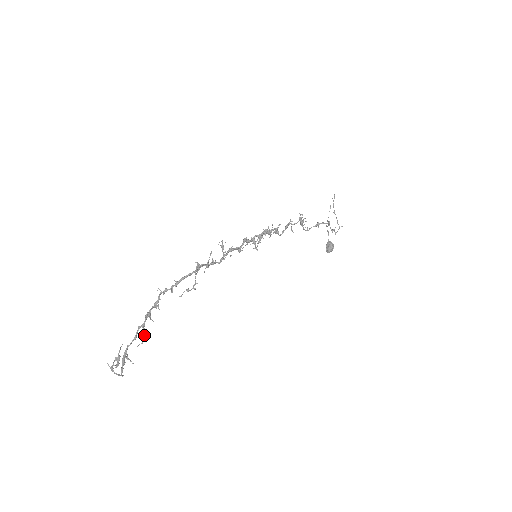
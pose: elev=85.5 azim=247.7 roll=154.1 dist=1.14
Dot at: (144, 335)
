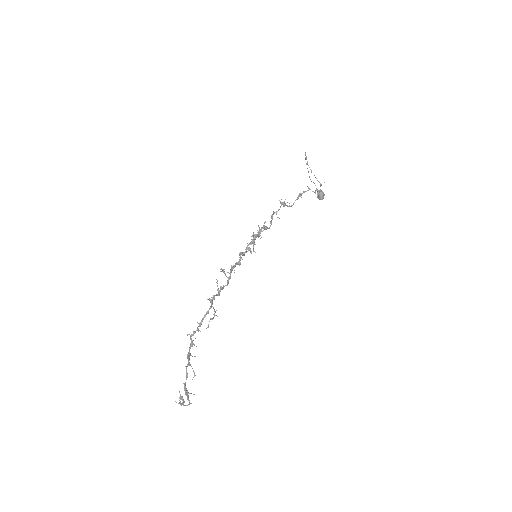
Dot at: (193, 370)
